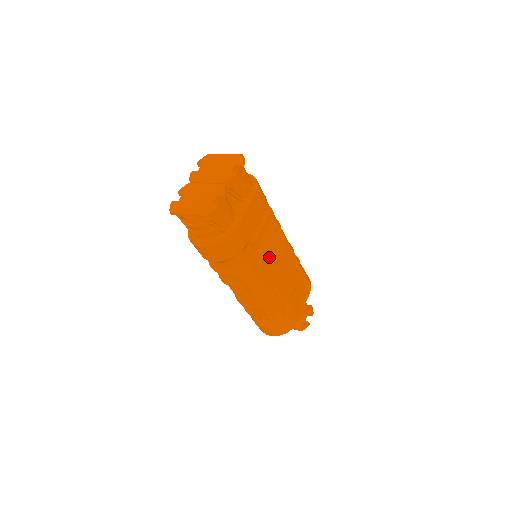
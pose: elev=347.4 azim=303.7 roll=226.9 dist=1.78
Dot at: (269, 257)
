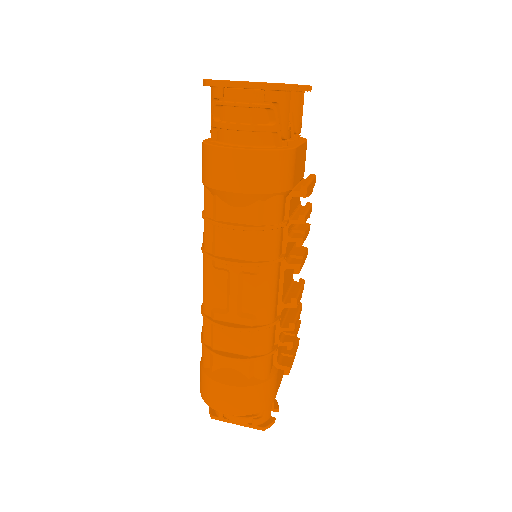
Dot at: (303, 236)
